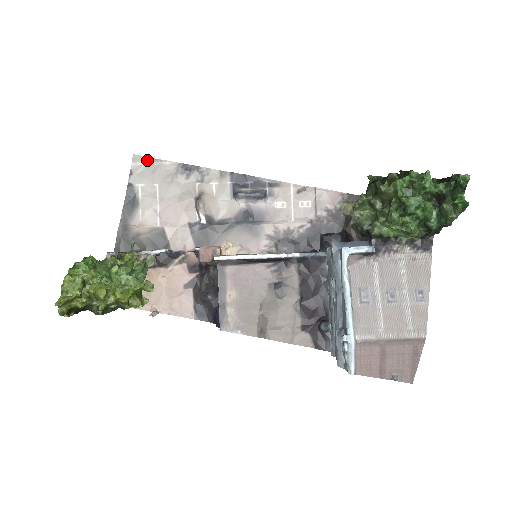
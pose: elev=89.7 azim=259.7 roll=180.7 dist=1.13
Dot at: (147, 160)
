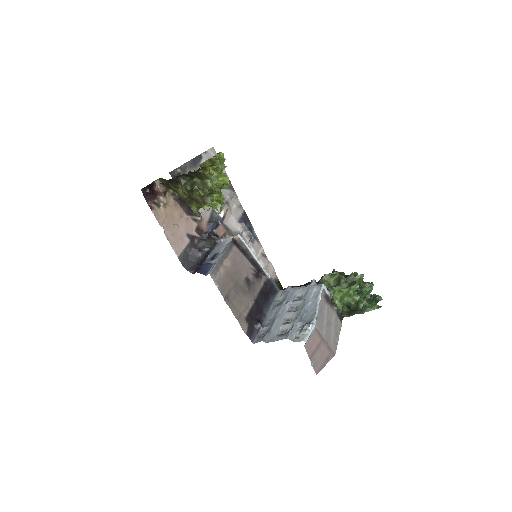
Dot at: occluded
